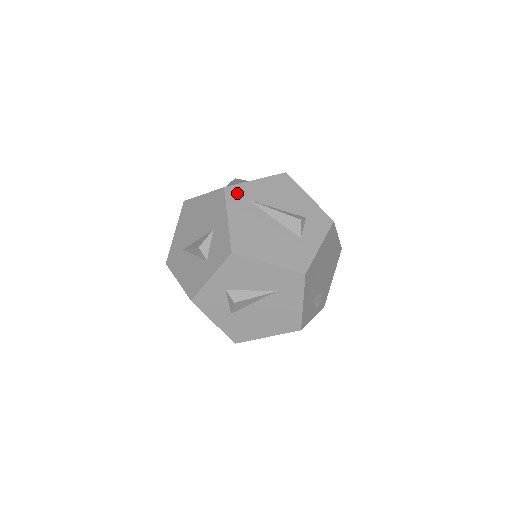
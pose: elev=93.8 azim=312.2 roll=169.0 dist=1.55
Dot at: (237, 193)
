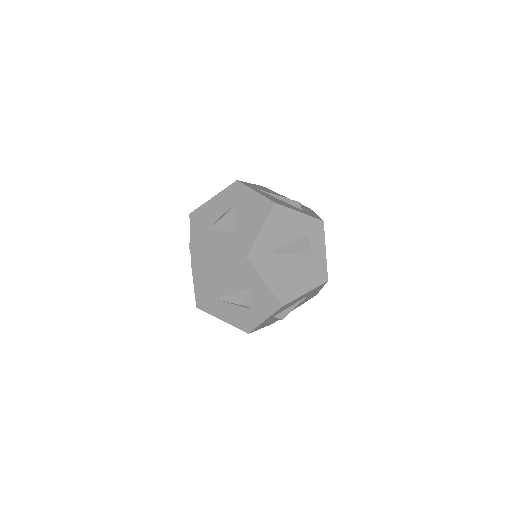
Dot at: (257, 254)
